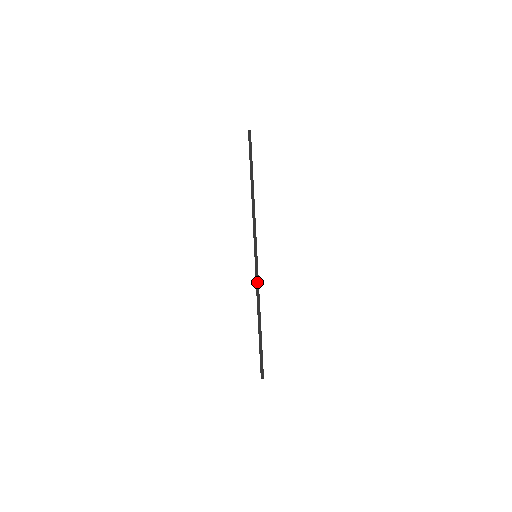
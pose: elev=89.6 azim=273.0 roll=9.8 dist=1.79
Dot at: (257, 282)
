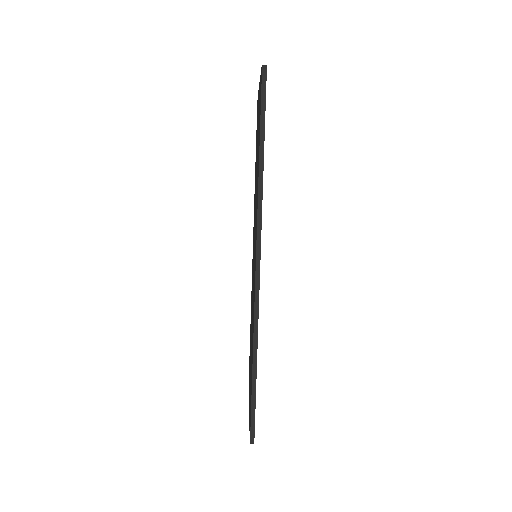
Dot at: (256, 318)
